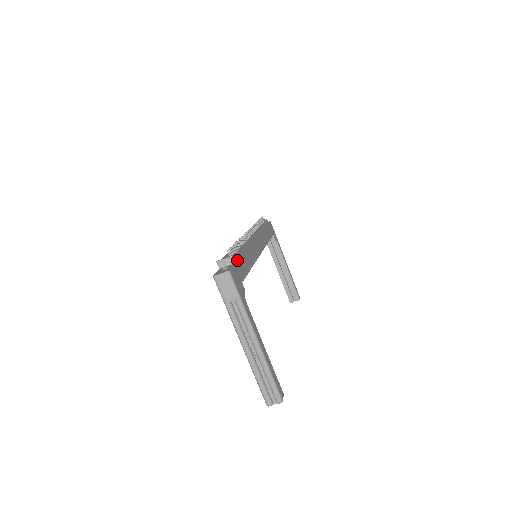
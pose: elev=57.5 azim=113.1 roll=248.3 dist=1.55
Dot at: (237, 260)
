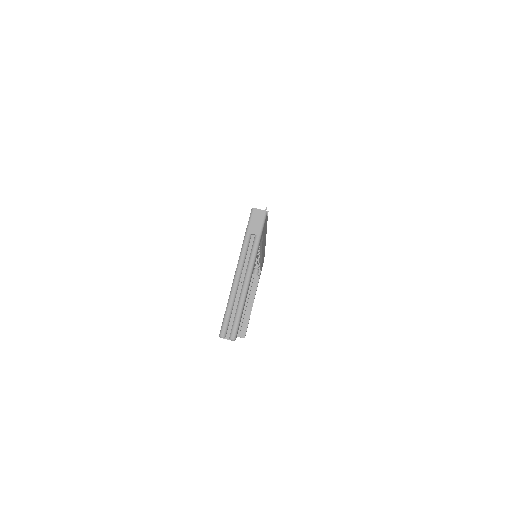
Dot at: occluded
